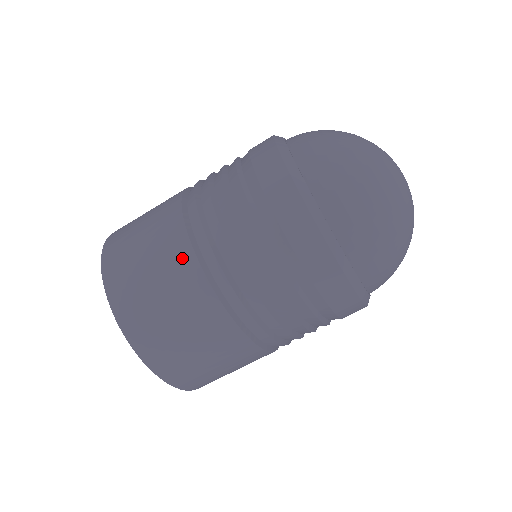
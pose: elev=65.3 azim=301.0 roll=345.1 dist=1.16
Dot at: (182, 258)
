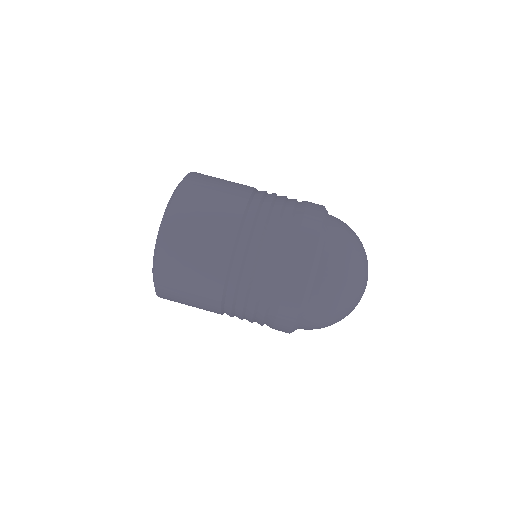
Dot at: (225, 239)
